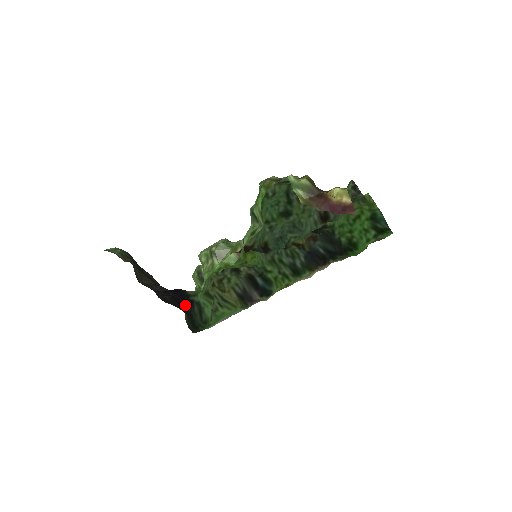
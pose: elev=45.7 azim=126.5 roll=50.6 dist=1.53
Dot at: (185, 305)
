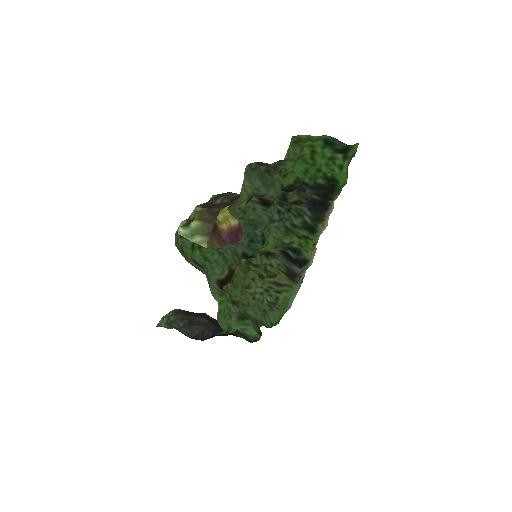
Dot at: occluded
